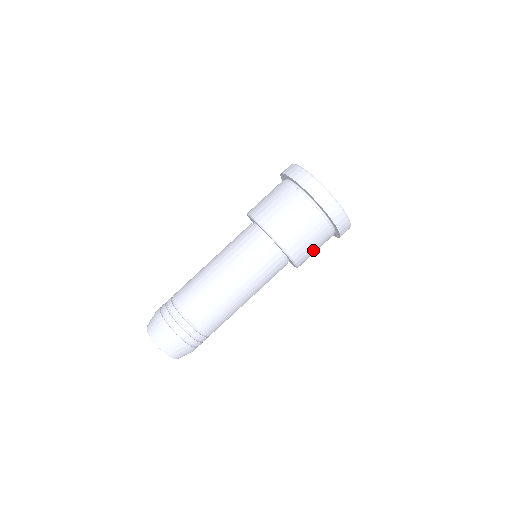
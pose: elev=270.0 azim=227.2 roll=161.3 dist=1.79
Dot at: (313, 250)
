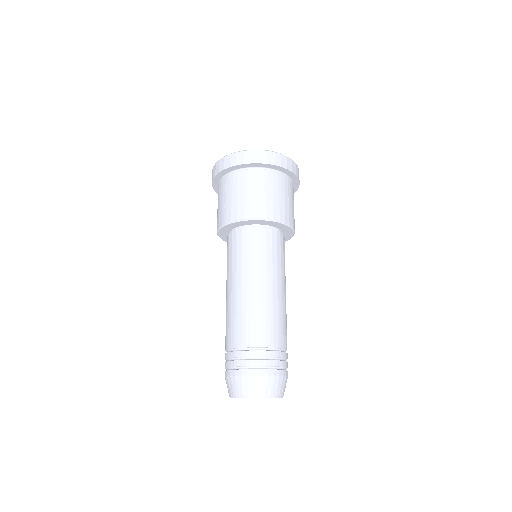
Dot at: occluded
